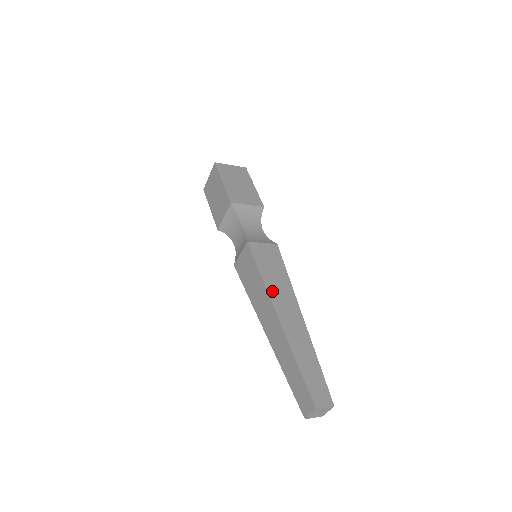
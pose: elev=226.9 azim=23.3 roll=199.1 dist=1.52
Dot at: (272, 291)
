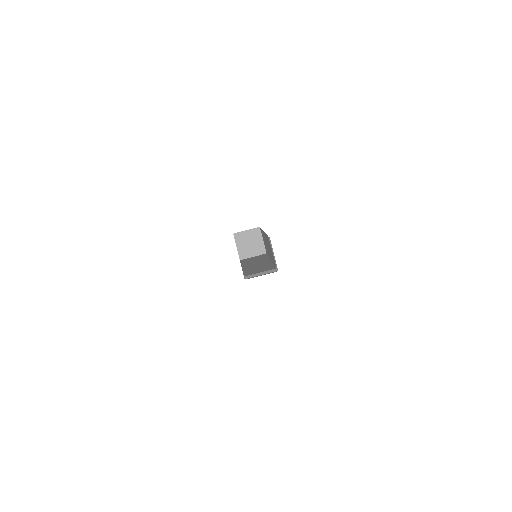
Dot at: occluded
